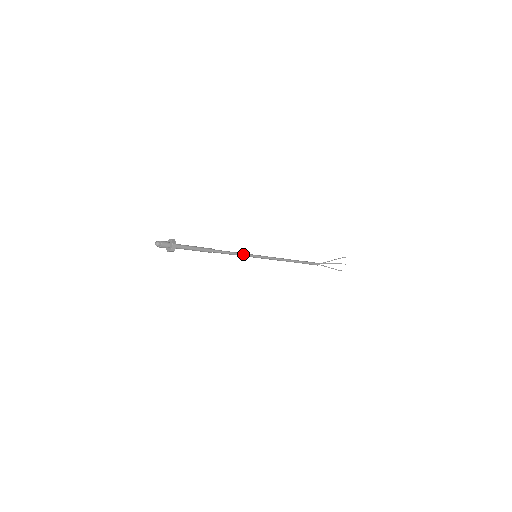
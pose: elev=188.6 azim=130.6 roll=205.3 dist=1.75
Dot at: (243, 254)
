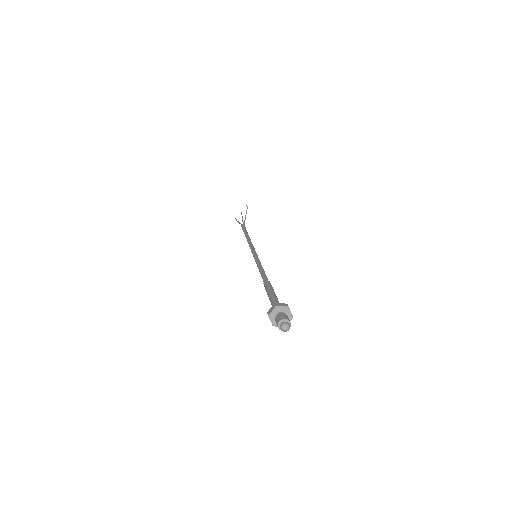
Dot at: occluded
